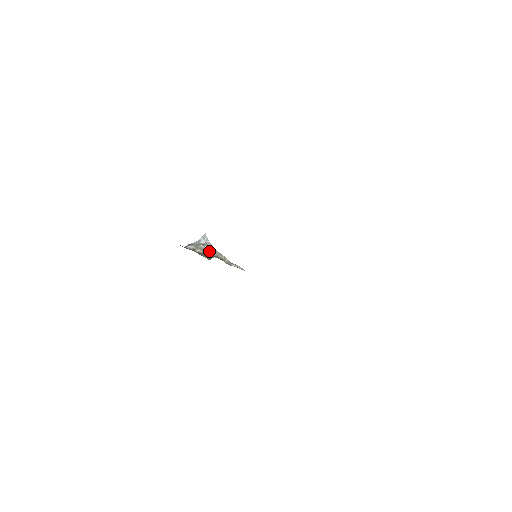
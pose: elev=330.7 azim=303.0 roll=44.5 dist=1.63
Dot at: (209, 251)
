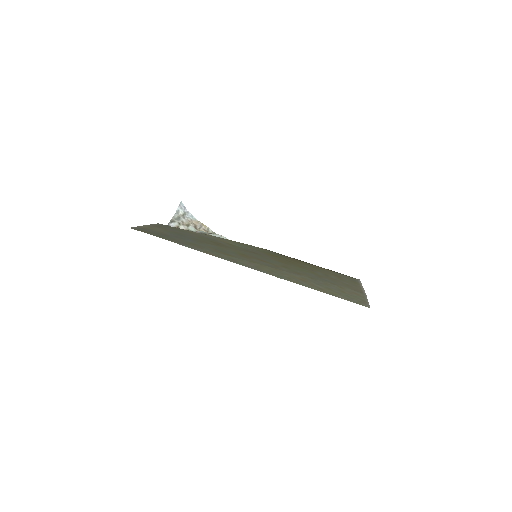
Dot at: (191, 224)
